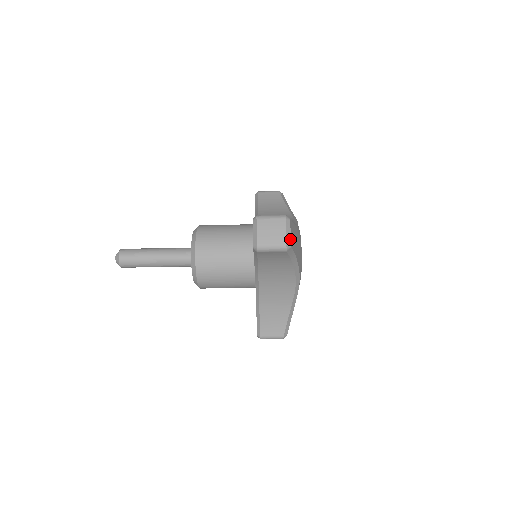
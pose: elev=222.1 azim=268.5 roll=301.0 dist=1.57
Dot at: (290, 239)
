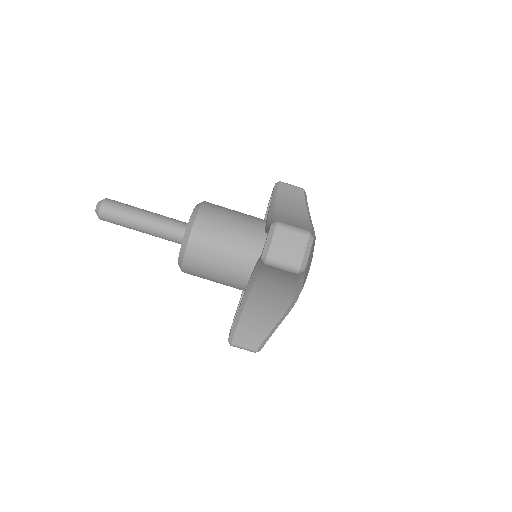
Dot at: (307, 262)
